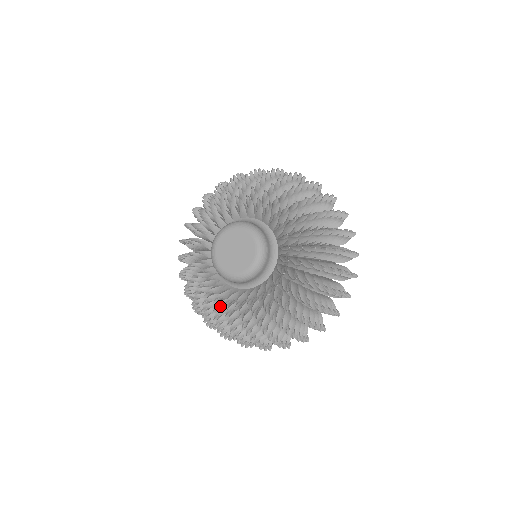
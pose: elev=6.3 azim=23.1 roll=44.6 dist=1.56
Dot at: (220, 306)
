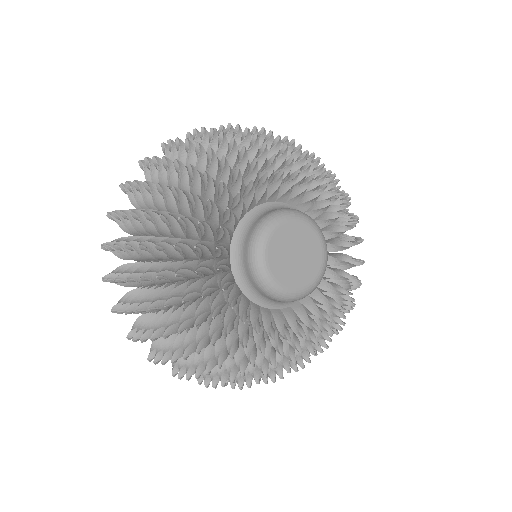
Dot at: (248, 336)
